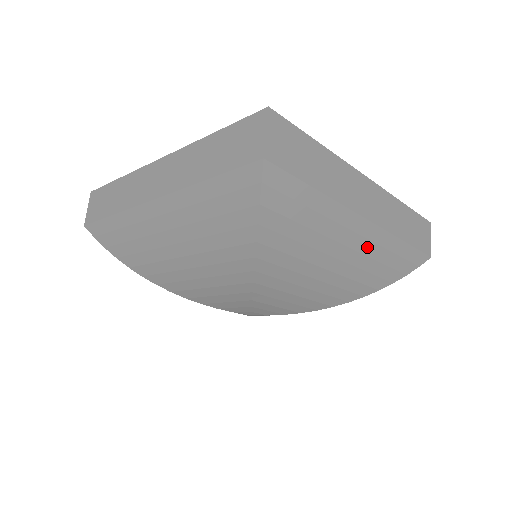
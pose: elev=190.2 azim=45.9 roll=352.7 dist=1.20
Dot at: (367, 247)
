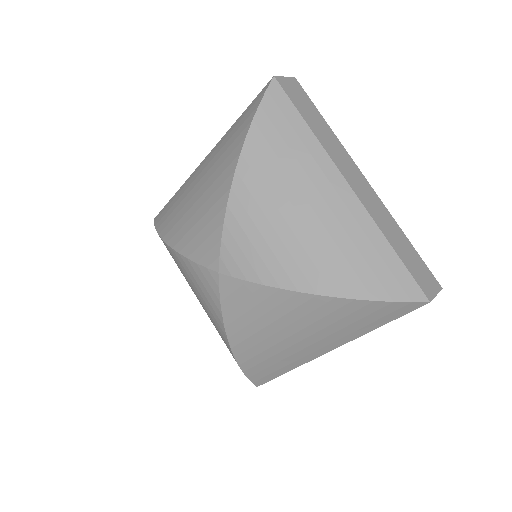
Dot at: (345, 217)
